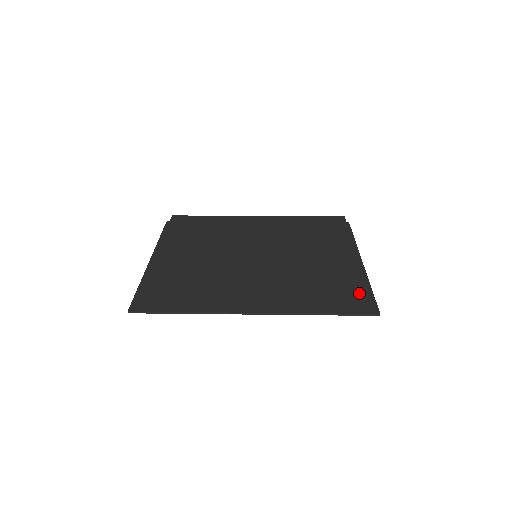
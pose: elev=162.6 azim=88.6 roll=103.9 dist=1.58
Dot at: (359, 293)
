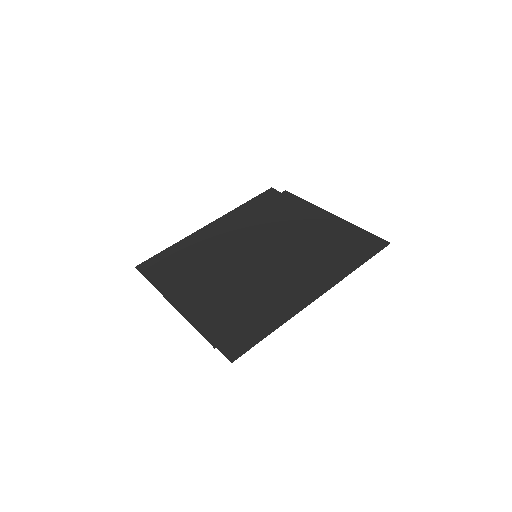
Dot at: (361, 237)
